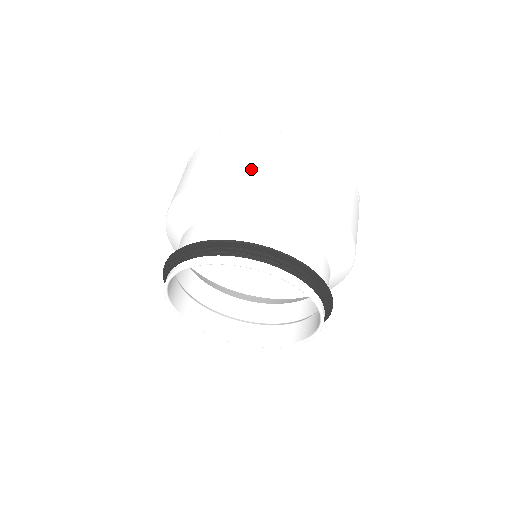
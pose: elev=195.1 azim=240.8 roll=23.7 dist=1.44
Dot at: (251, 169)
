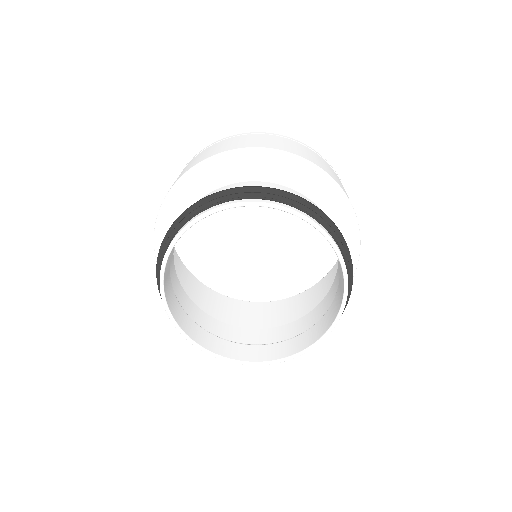
Dot at: (268, 145)
